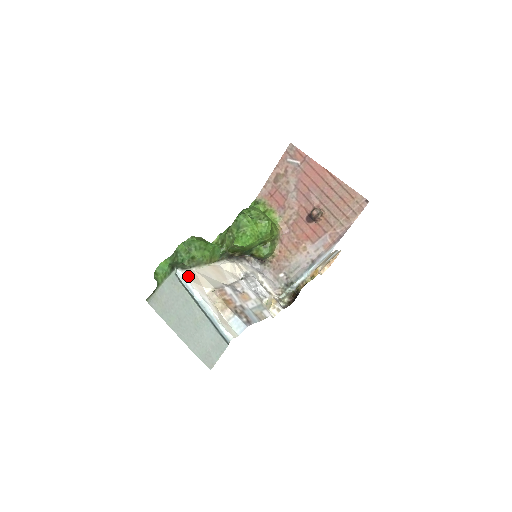
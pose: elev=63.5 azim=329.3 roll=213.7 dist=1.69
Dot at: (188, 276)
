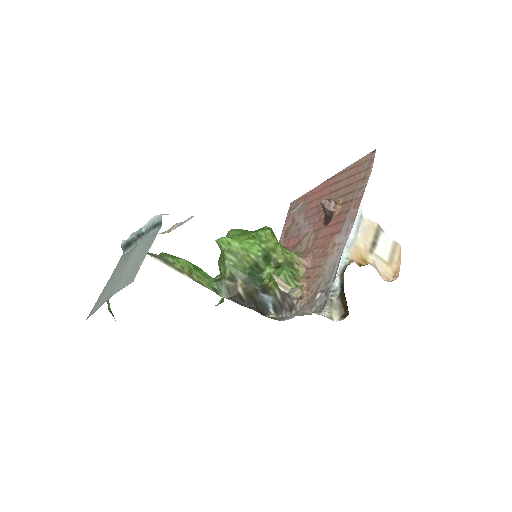
Dot at: occluded
